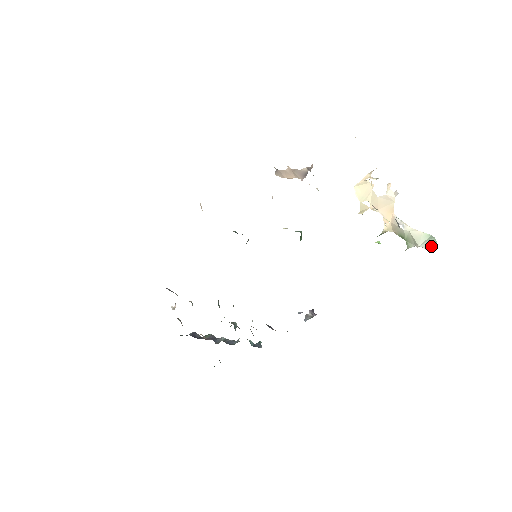
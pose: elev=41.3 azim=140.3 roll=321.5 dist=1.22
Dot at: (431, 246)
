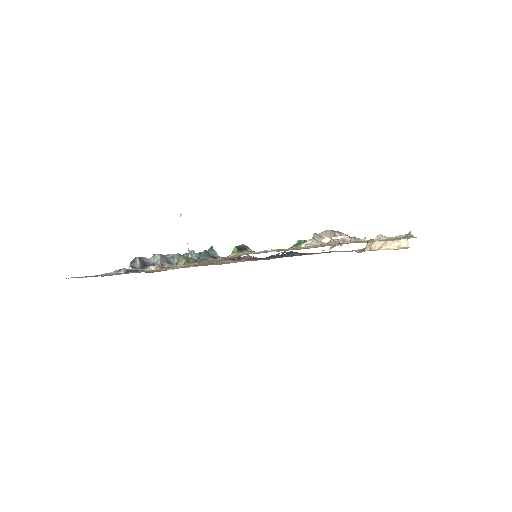
Dot at: occluded
